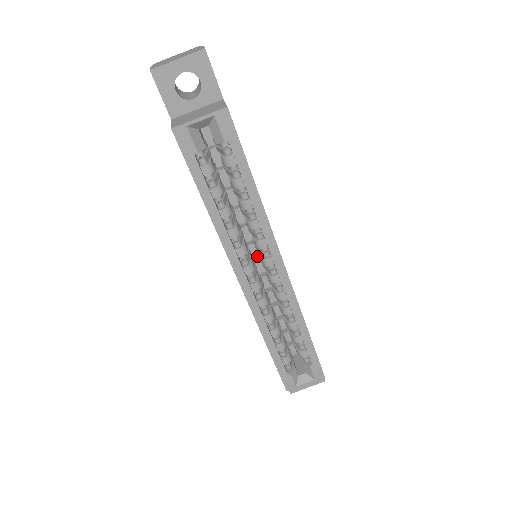
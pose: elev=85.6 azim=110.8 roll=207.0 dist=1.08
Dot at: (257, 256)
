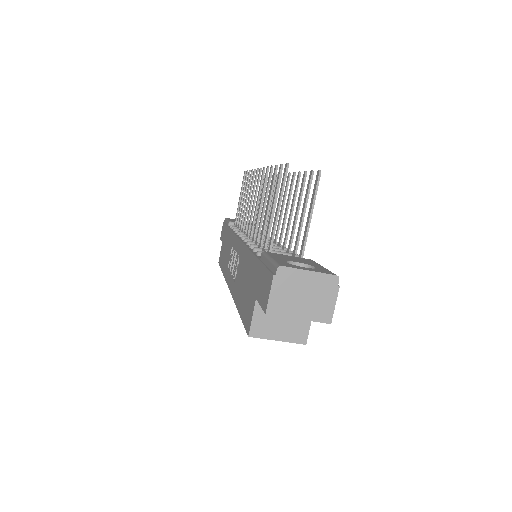
Dot at: occluded
